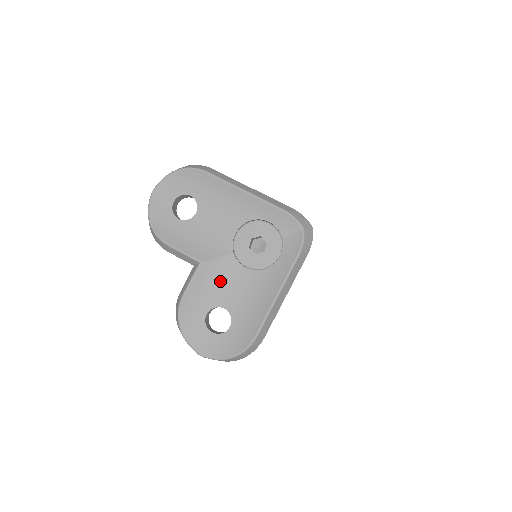
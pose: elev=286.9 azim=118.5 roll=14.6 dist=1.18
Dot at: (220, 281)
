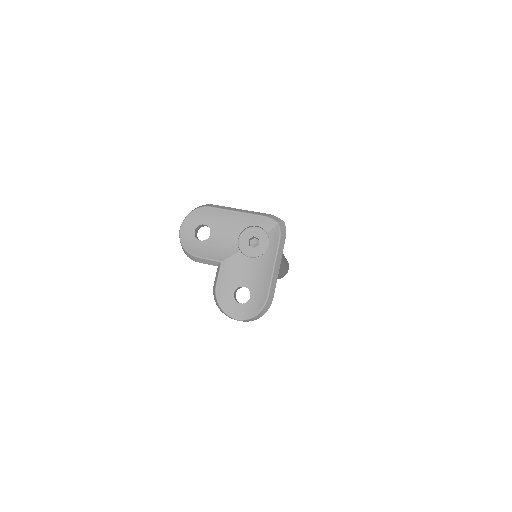
Dot at: (237, 270)
